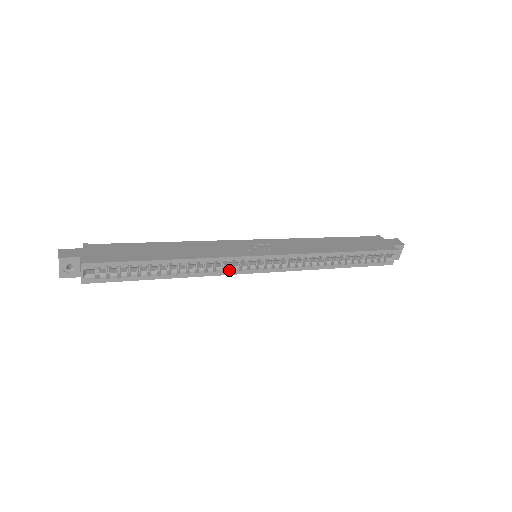
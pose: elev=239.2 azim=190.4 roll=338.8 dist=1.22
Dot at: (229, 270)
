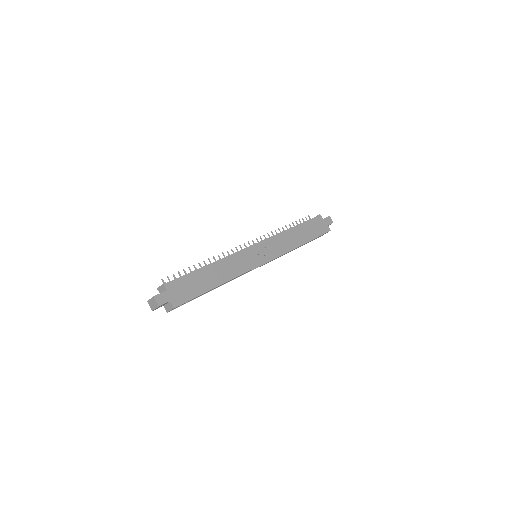
Dot at: occluded
